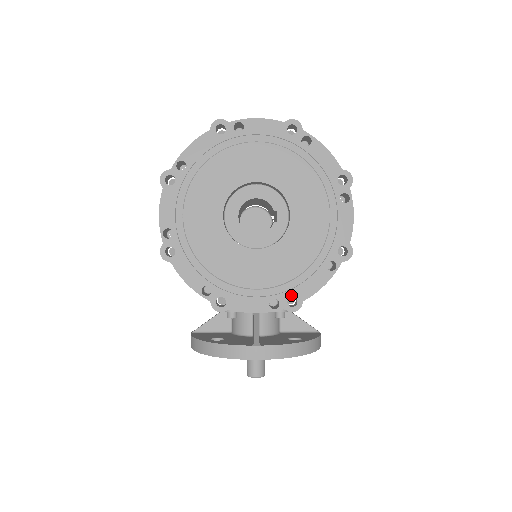
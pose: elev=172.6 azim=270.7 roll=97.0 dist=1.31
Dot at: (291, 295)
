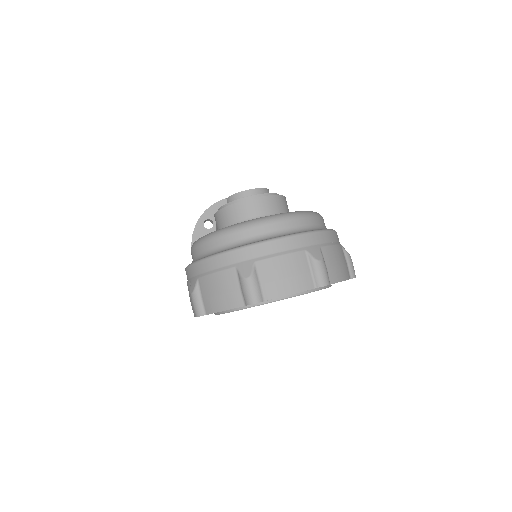
Dot at: occluded
